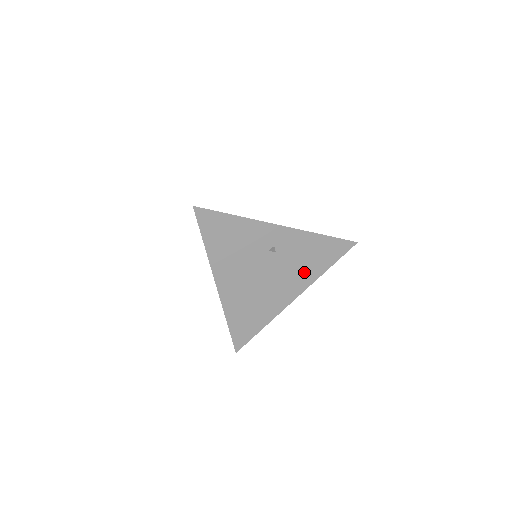
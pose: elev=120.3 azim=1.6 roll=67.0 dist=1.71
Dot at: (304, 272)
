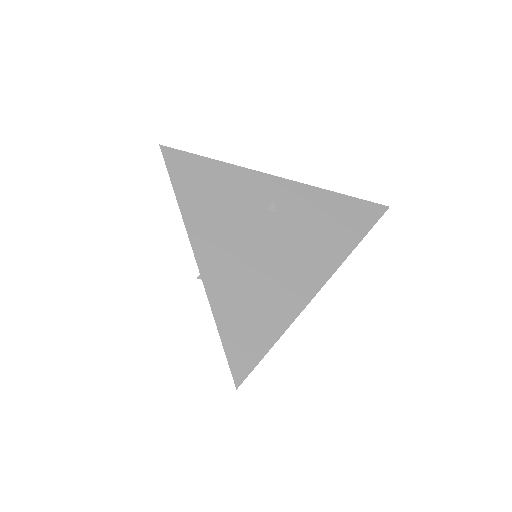
Dot at: (324, 245)
